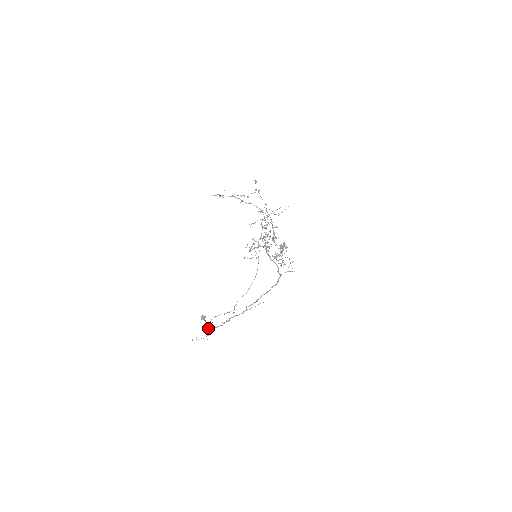
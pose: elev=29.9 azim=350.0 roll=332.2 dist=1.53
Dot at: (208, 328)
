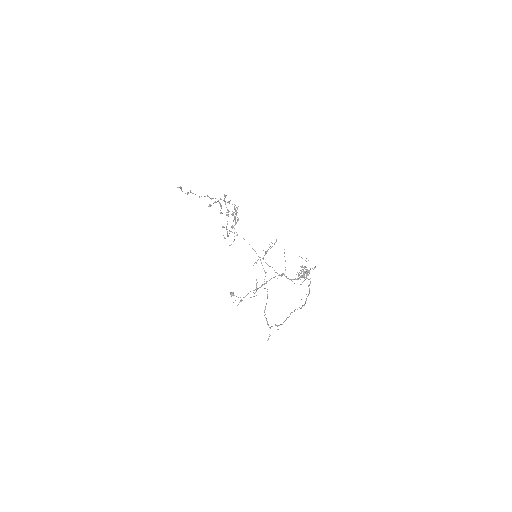
Dot at: occluded
